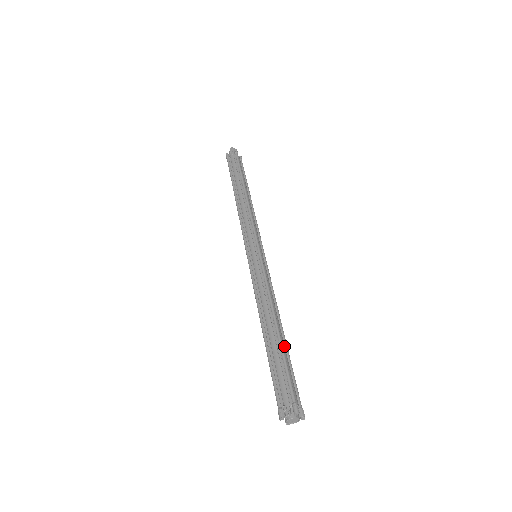
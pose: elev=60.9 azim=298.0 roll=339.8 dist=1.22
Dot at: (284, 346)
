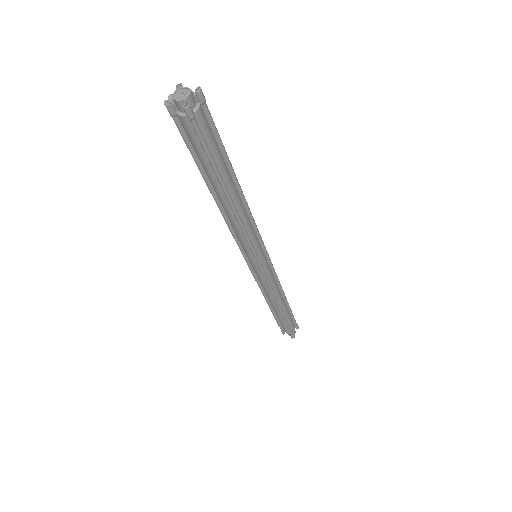
Dot at: occluded
